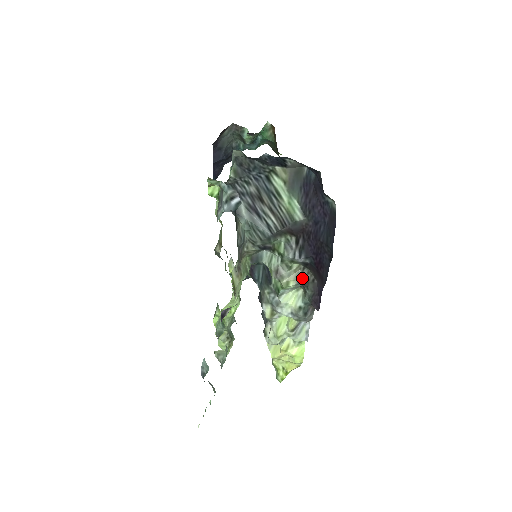
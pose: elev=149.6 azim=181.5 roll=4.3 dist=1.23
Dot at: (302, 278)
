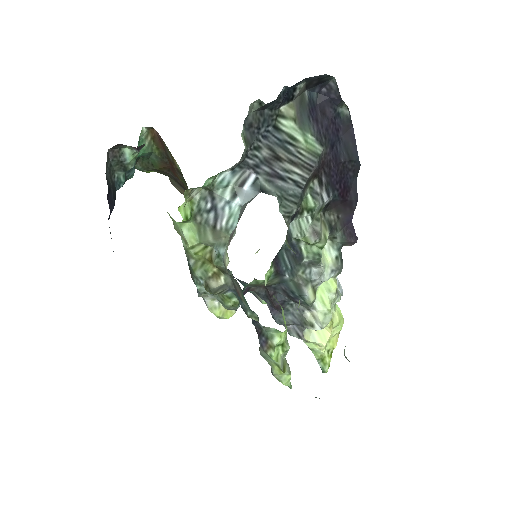
Dot at: (329, 224)
